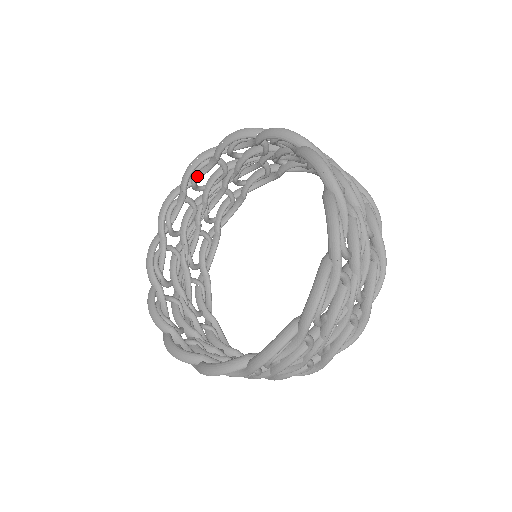
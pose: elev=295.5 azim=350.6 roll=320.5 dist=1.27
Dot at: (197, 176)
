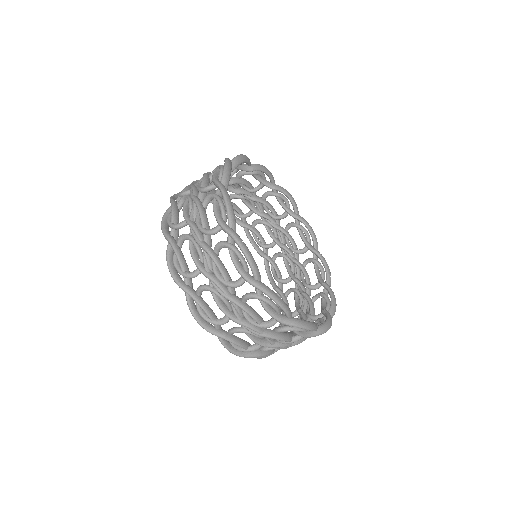
Dot at: occluded
